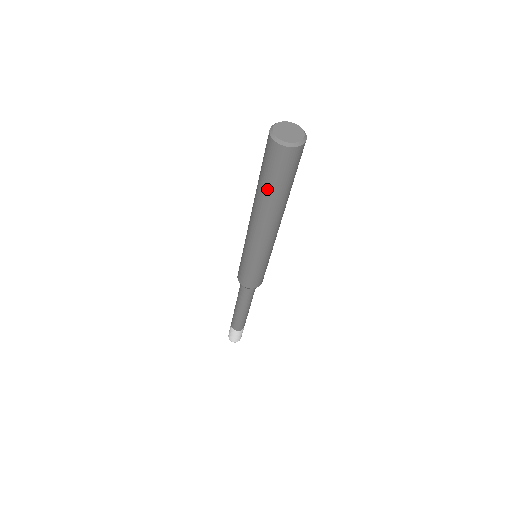
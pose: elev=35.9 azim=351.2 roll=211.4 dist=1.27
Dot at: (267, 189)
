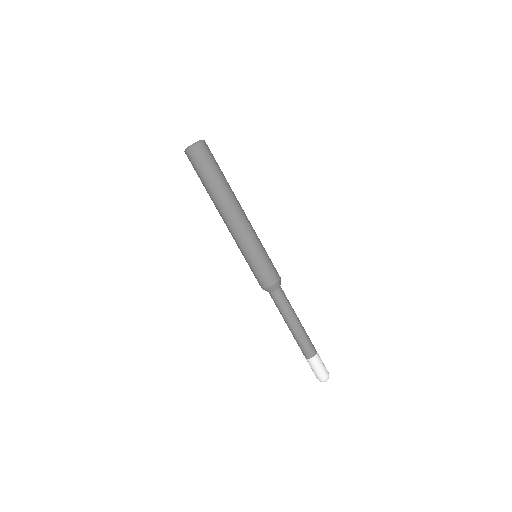
Dot at: (214, 180)
